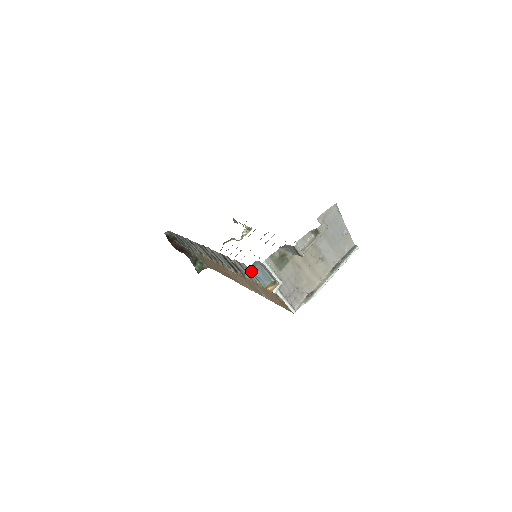
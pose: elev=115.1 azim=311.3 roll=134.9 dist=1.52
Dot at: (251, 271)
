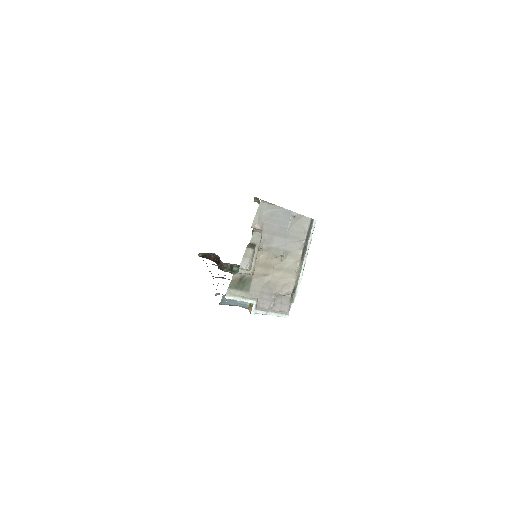
Dot at: occluded
